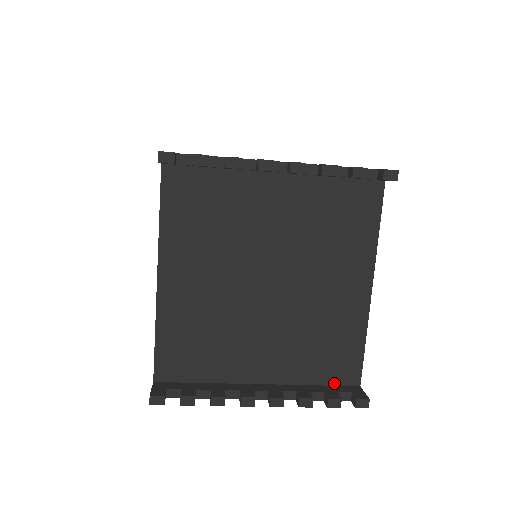
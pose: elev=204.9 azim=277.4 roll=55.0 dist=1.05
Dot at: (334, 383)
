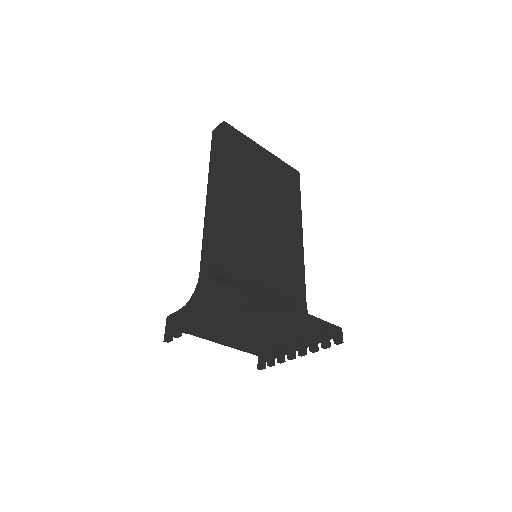
Dot at: (325, 331)
